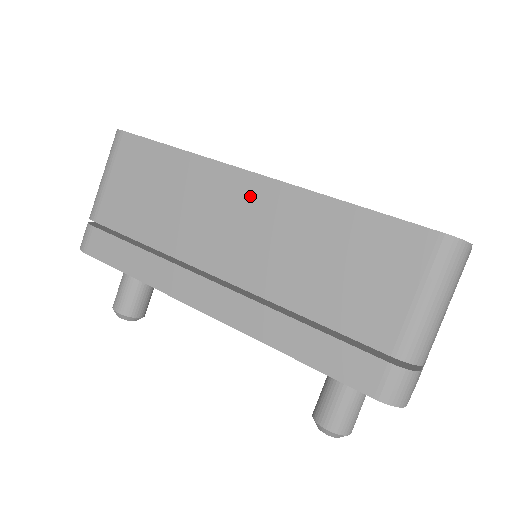
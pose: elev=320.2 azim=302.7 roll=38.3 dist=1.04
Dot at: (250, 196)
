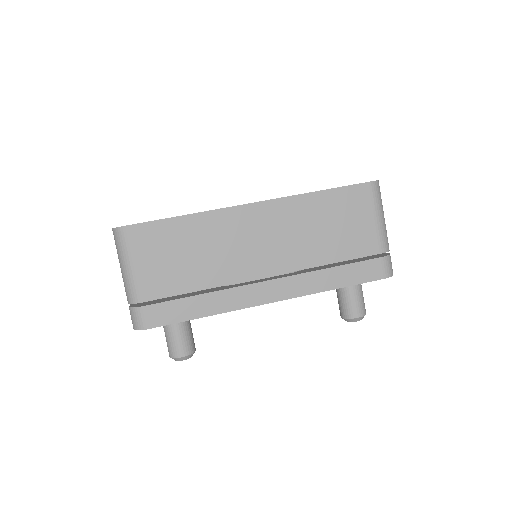
Dot at: (258, 218)
